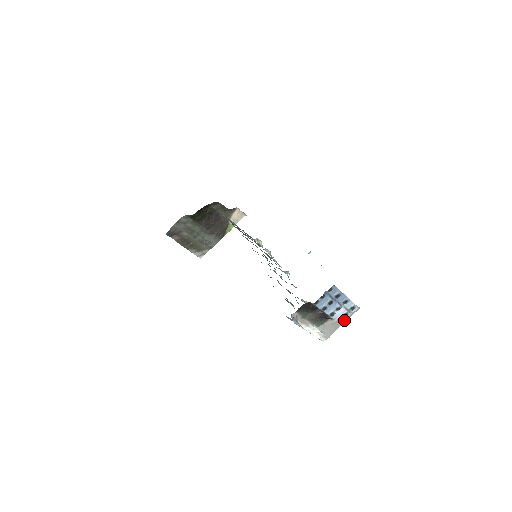
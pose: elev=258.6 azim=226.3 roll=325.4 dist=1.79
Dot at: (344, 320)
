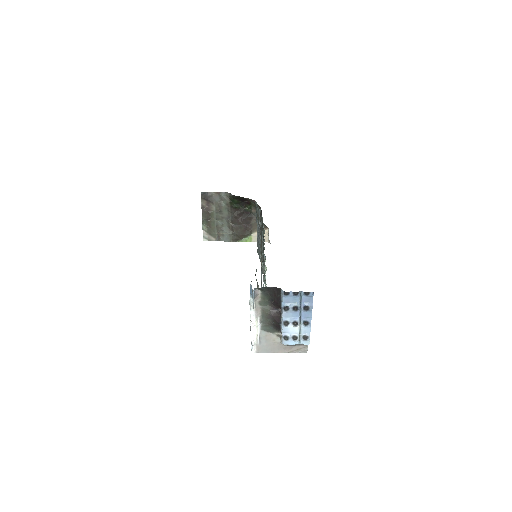
Dot at: (288, 343)
